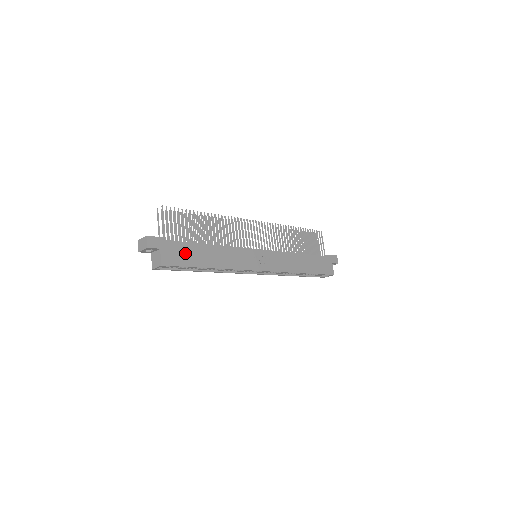
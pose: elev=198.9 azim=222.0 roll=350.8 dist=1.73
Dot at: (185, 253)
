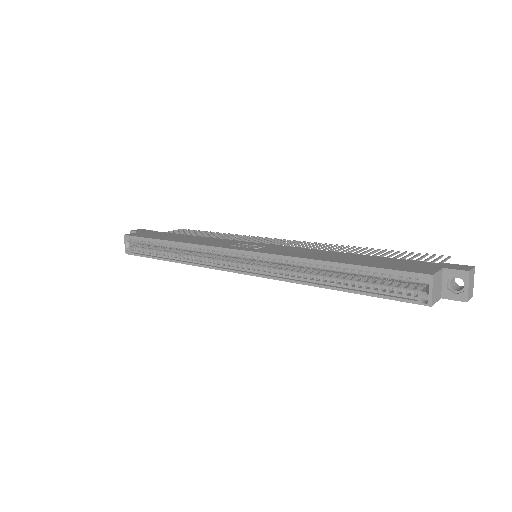
Dot at: (157, 235)
